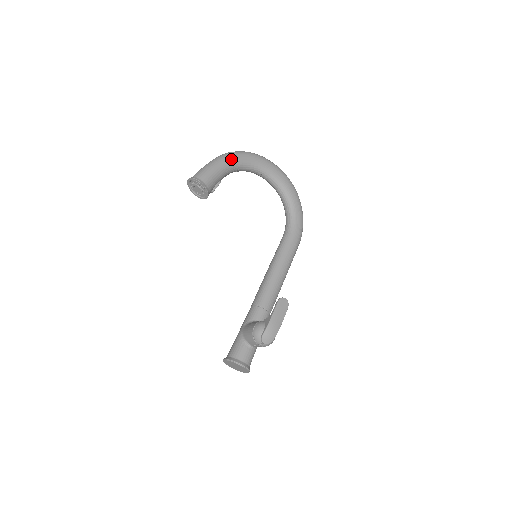
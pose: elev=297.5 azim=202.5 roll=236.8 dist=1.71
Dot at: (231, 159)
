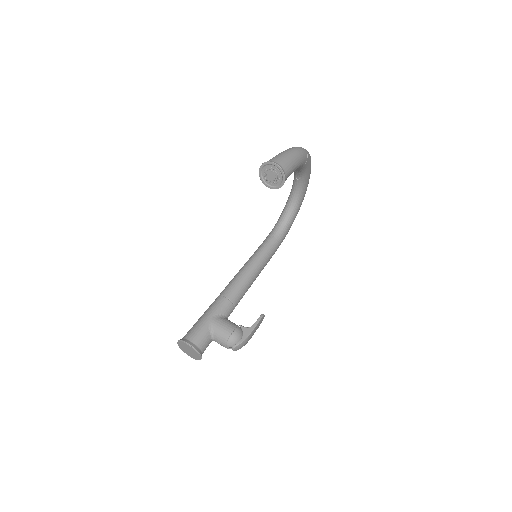
Dot at: (304, 160)
